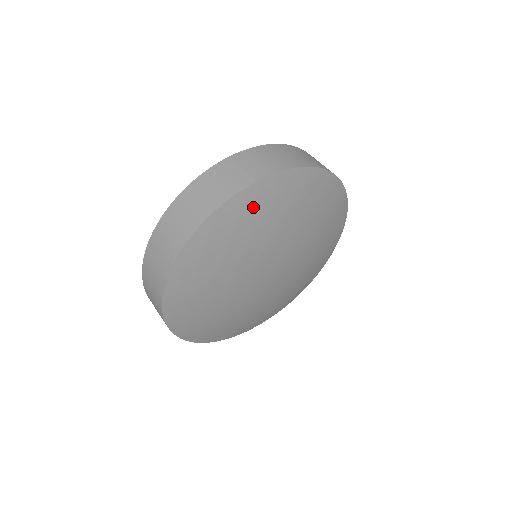
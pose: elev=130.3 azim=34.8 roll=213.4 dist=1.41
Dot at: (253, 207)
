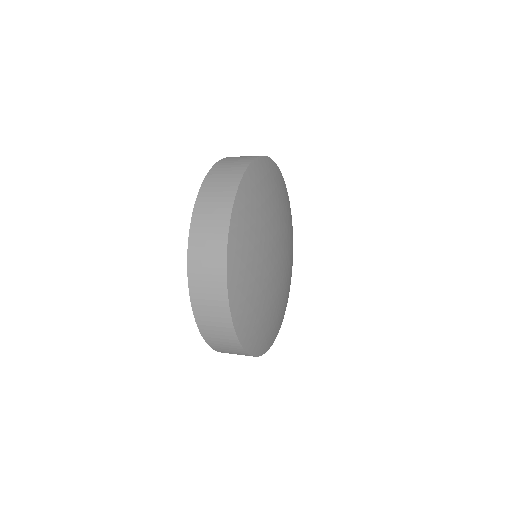
Dot at: (260, 179)
